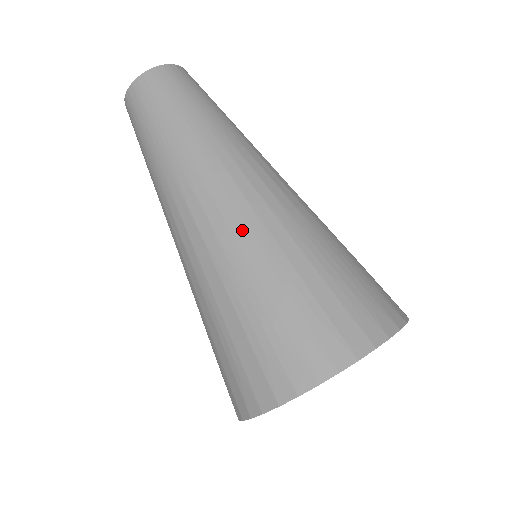
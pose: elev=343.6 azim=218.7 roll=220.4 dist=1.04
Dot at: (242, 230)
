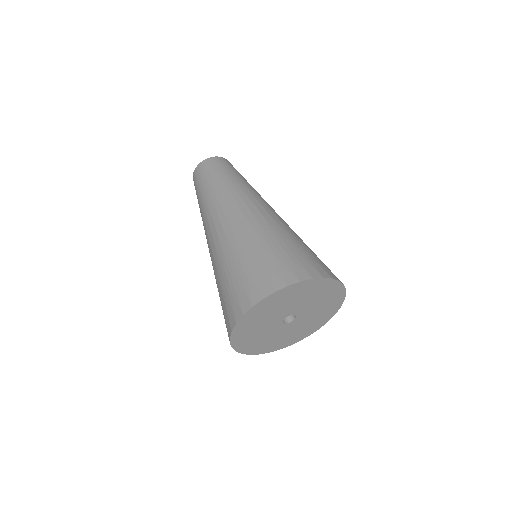
Dot at: (223, 239)
